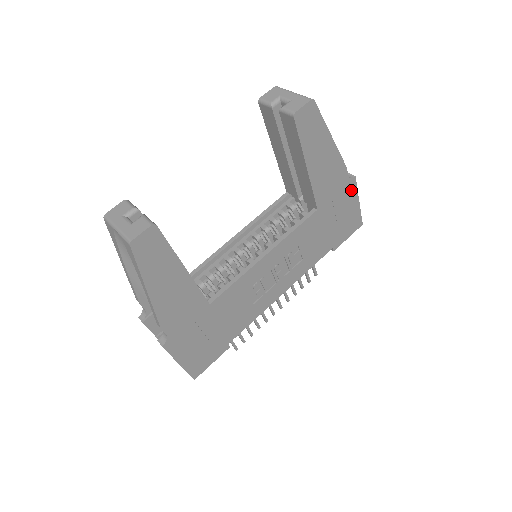
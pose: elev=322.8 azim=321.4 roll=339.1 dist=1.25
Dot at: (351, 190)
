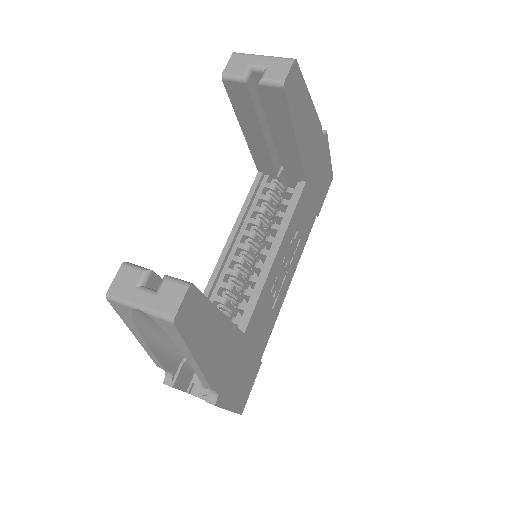
Dot at: (325, 147)
